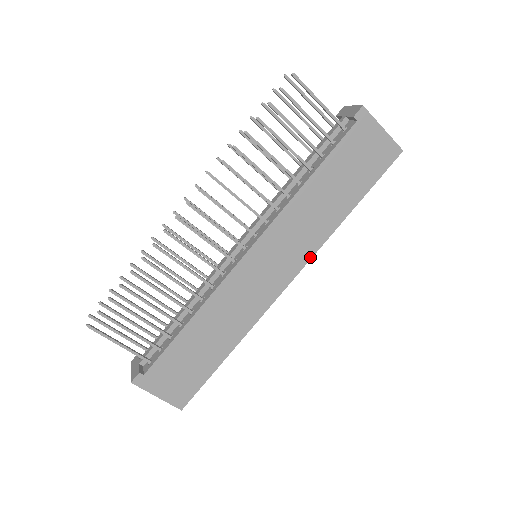
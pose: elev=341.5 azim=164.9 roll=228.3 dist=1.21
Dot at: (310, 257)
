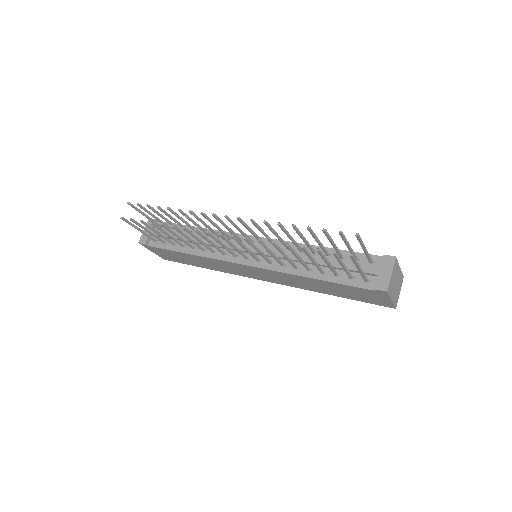
Dot at: (286, 285)
